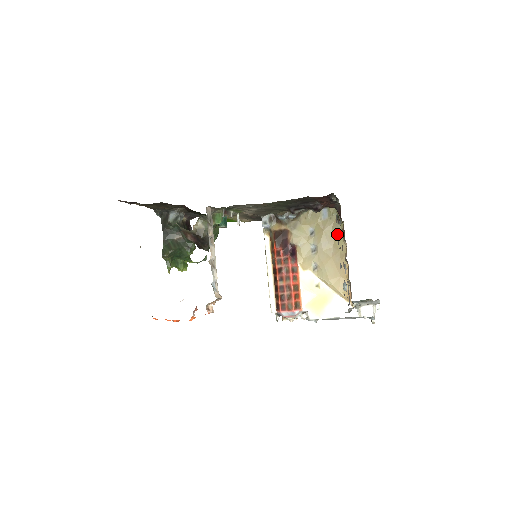
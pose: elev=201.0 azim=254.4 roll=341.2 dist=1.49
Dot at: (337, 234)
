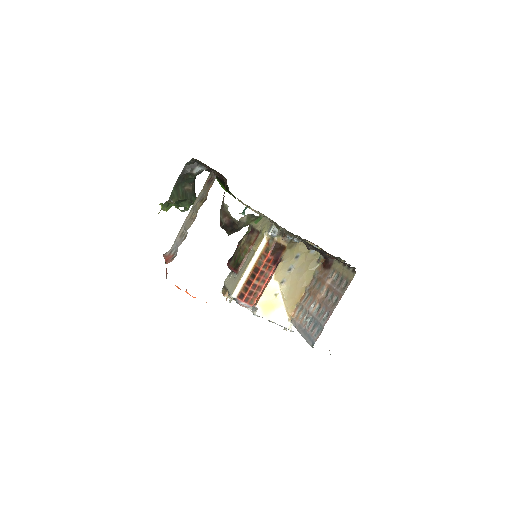
Dot at: (312, 268)
